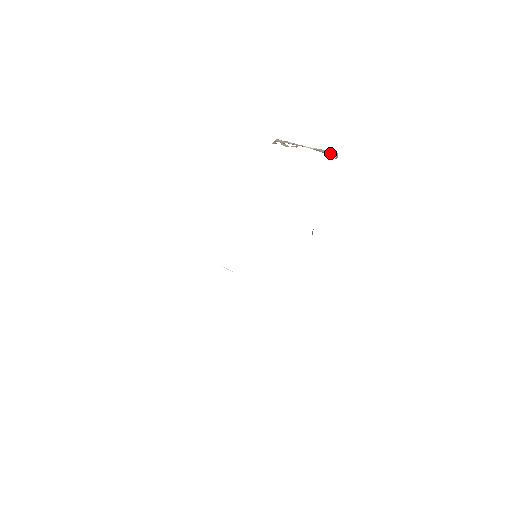
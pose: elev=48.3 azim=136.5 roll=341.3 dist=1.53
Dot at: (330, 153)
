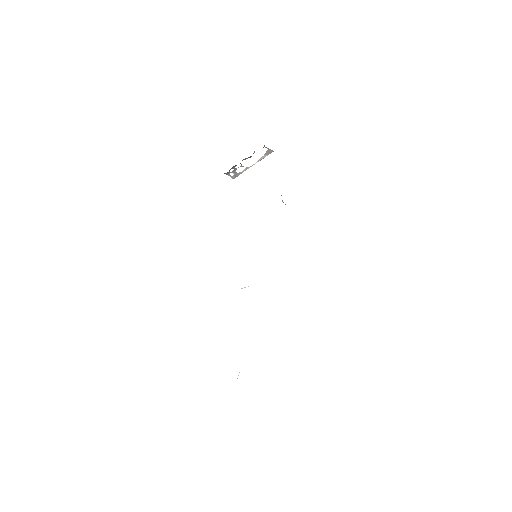
Dot at: (265, 153)
